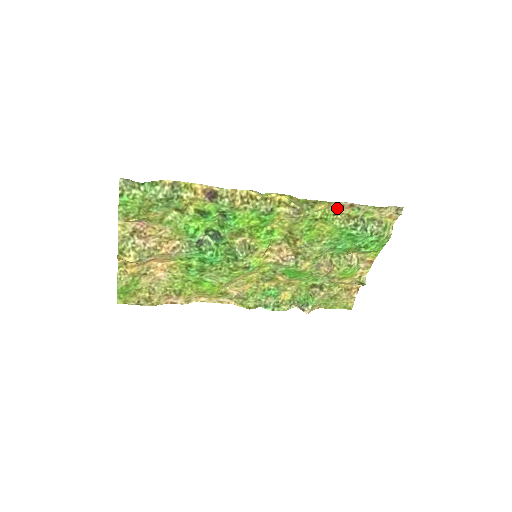
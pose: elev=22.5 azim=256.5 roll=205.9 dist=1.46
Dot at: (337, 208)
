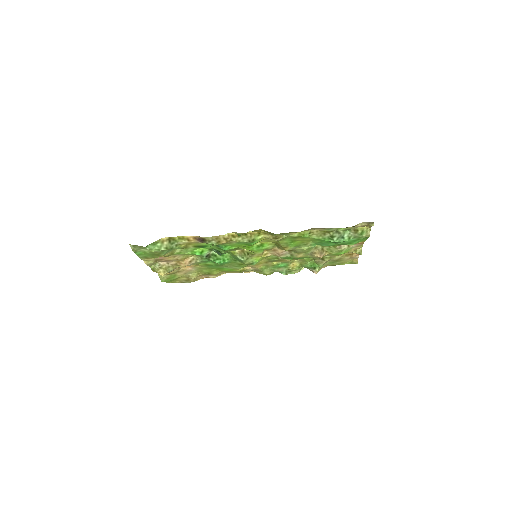
Dot at: (311, 229)
